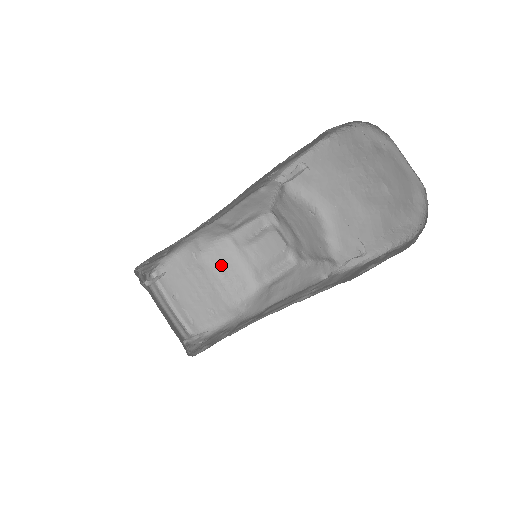
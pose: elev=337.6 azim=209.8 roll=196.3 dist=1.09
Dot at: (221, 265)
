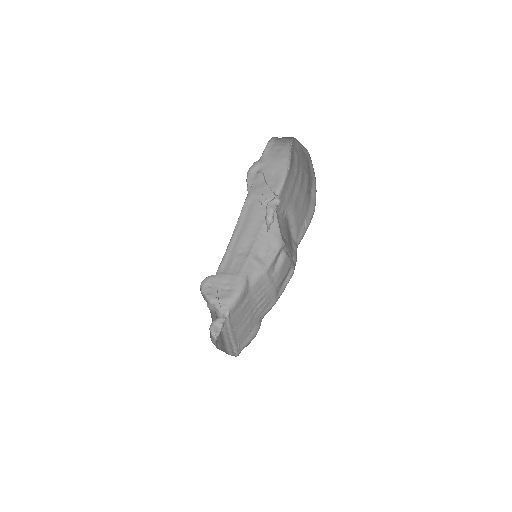
Dot at: (259, 293)
